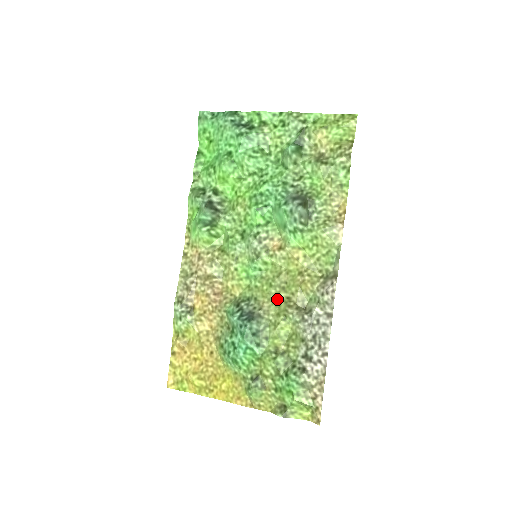
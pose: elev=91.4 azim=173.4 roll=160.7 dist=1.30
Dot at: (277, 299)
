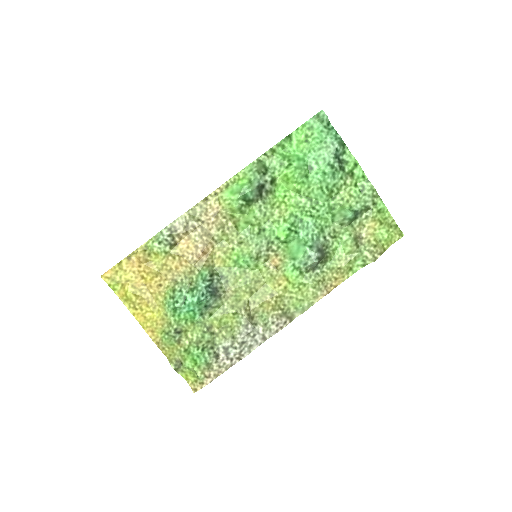
Dot at: (241, 296)
